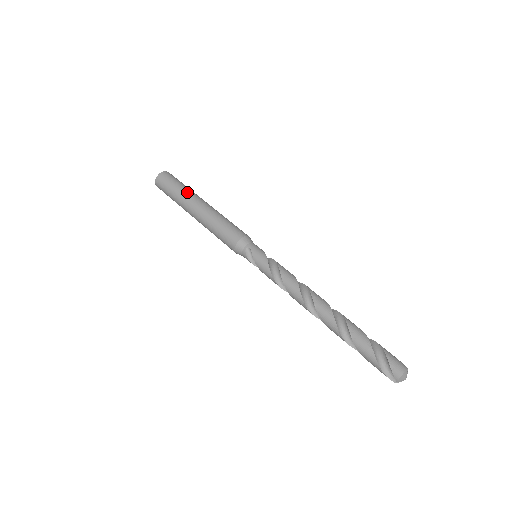
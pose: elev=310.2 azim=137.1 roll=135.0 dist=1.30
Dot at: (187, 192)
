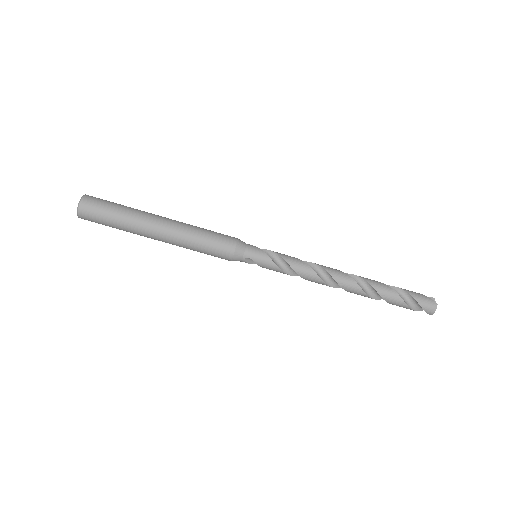
Dot at: (133, 221)
